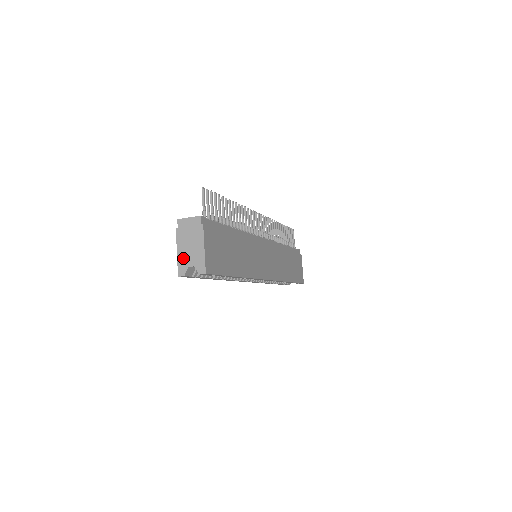
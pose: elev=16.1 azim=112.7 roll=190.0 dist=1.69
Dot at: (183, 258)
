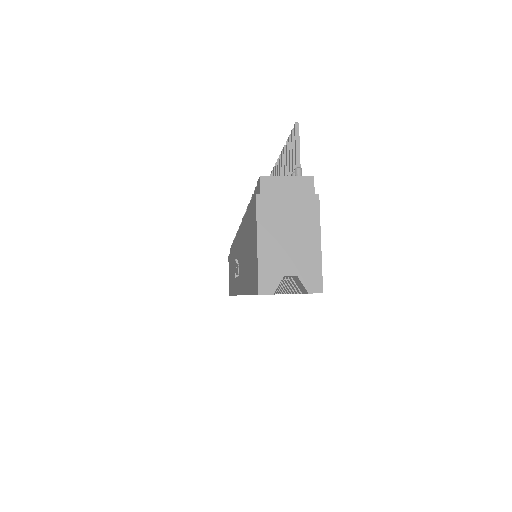
Dot at: (272, 257)
